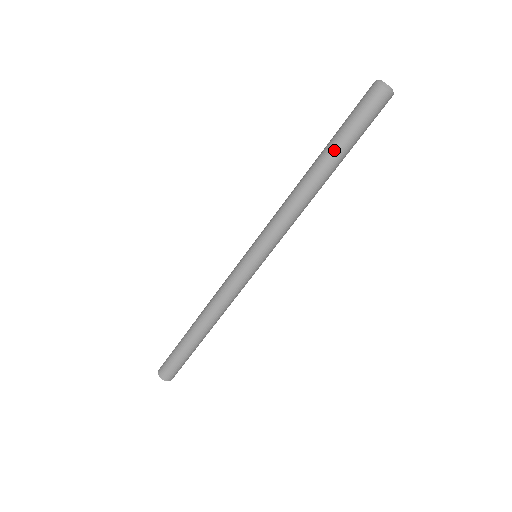
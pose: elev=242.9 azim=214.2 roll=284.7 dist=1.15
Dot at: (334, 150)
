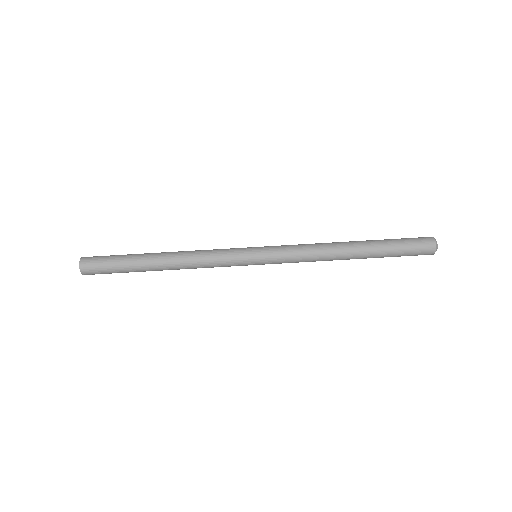
Dot at: (375, 242)
